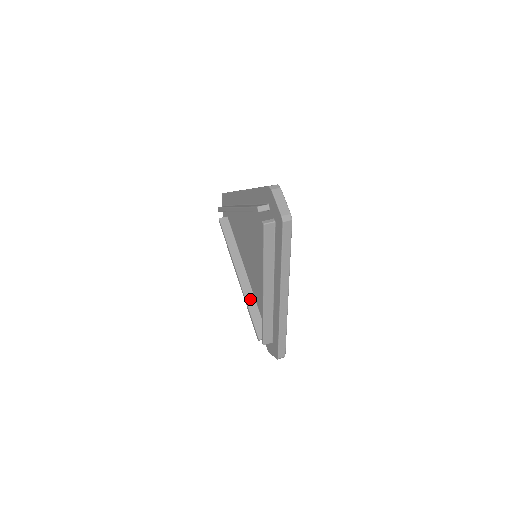
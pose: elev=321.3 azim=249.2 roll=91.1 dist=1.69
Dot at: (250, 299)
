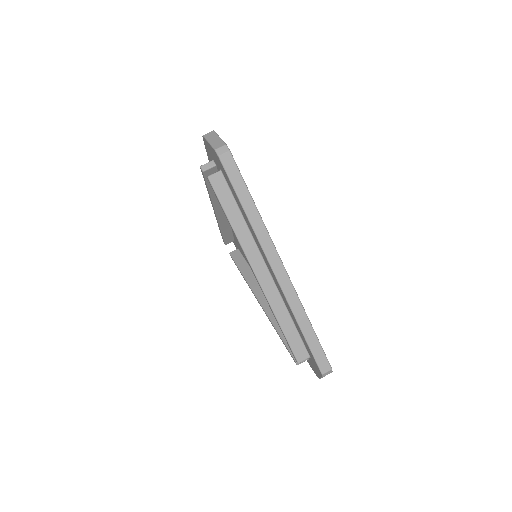
Dot at: (225, 227)
